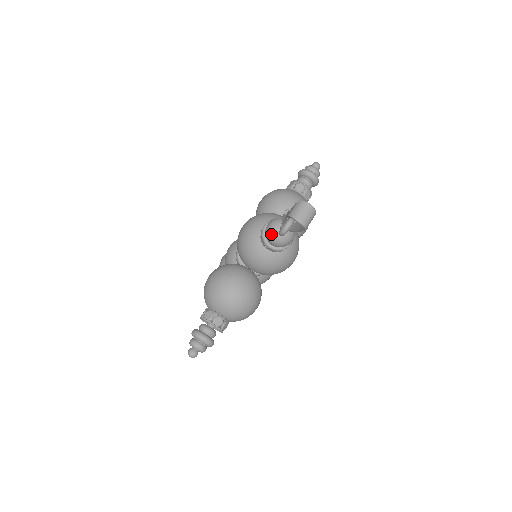
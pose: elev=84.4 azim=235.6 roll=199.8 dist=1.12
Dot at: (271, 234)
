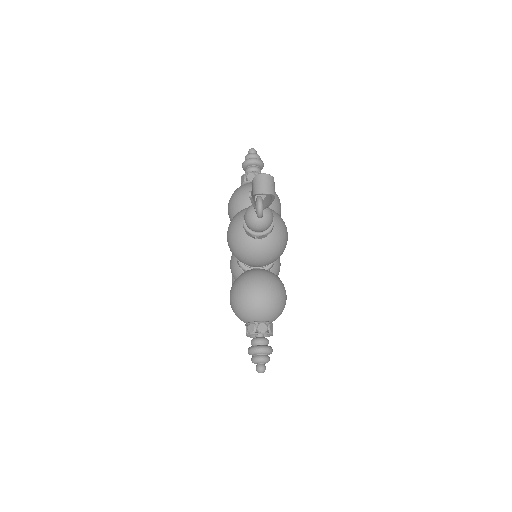
Dot at: (252, 223)
